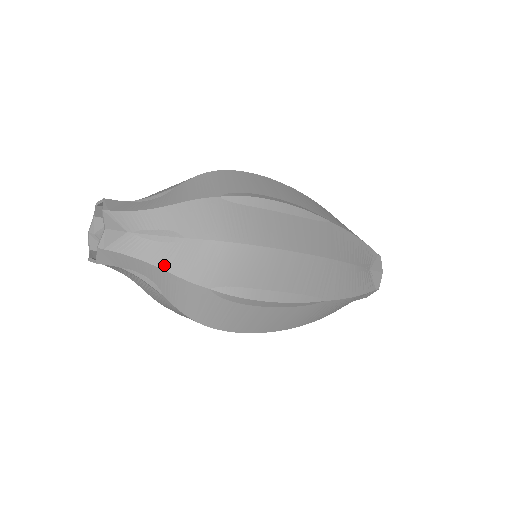
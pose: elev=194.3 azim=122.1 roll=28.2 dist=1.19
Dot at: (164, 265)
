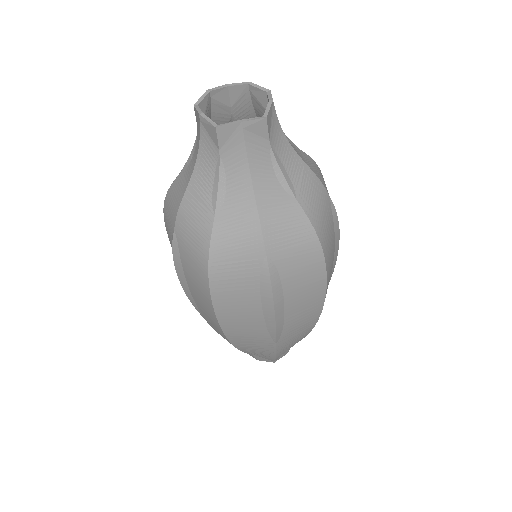
Dot at: (261, 198)
